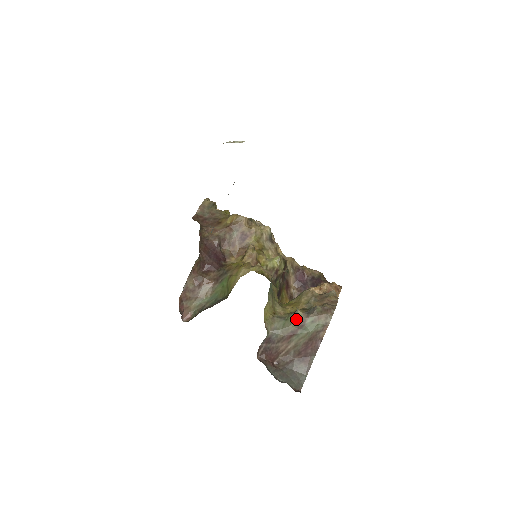
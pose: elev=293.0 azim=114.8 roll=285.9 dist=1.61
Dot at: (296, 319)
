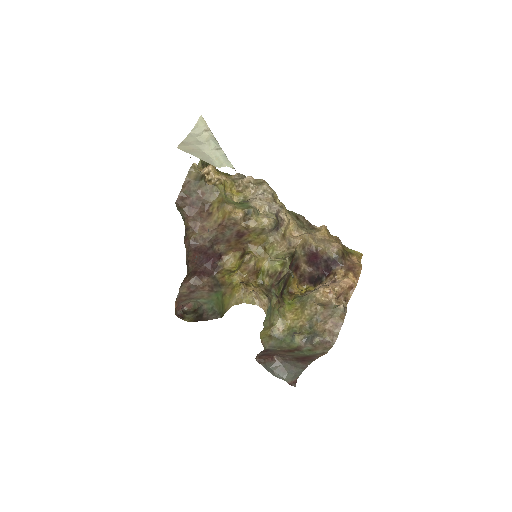
Dot at: (293, 344)
